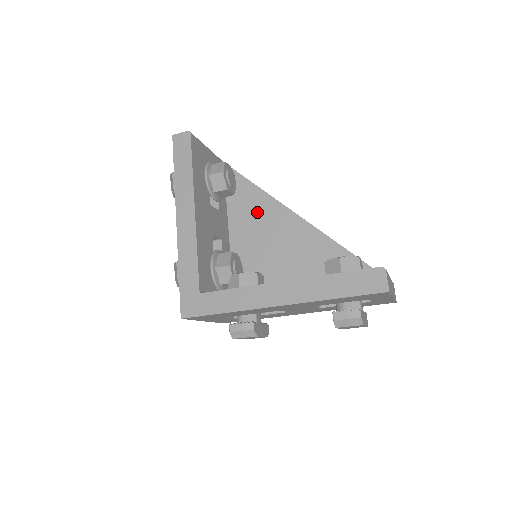
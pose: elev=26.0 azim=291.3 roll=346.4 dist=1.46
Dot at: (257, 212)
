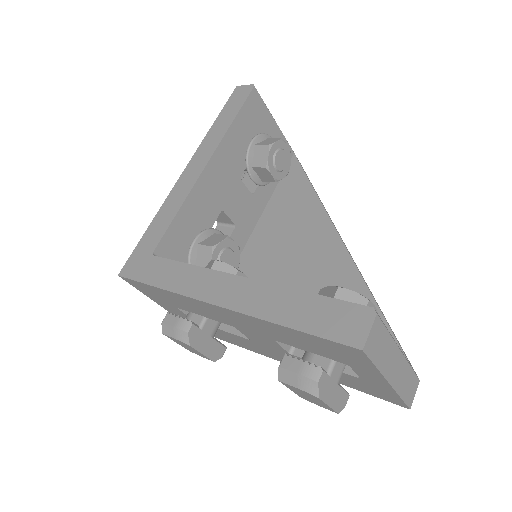
Dot at: (296, 216)
